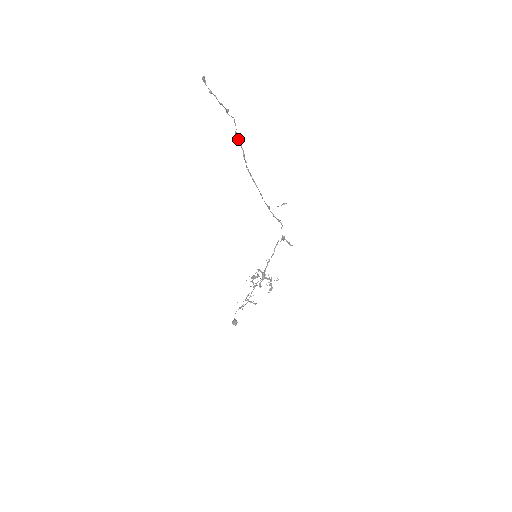
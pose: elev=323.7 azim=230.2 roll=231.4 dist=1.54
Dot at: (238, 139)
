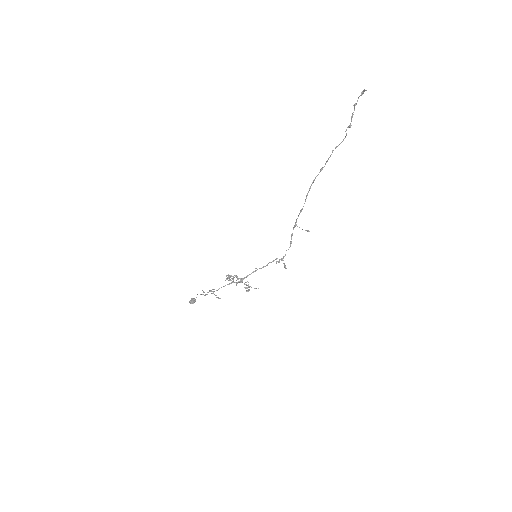
Dot at: occluded
